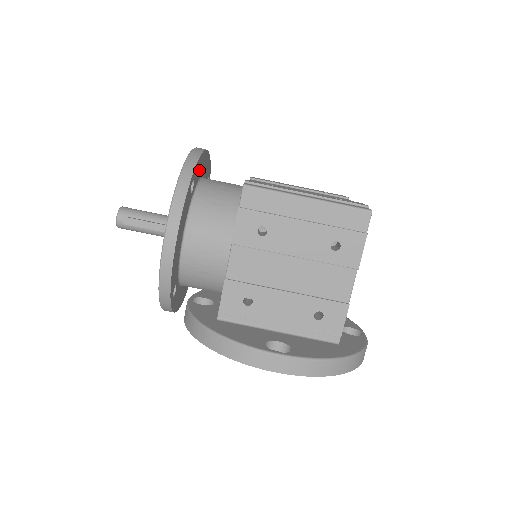
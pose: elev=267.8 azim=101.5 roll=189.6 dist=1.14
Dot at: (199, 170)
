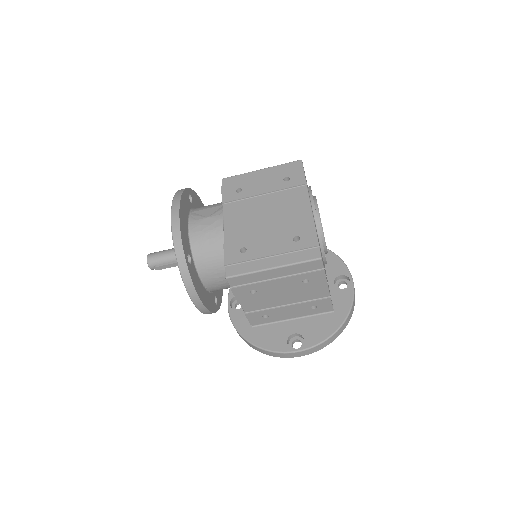
Dot at: (185, 235)
